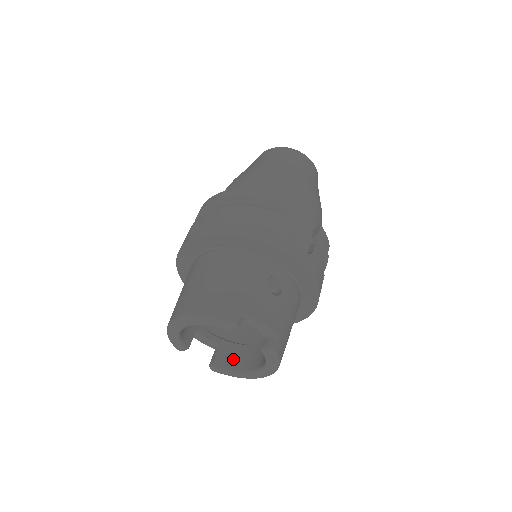
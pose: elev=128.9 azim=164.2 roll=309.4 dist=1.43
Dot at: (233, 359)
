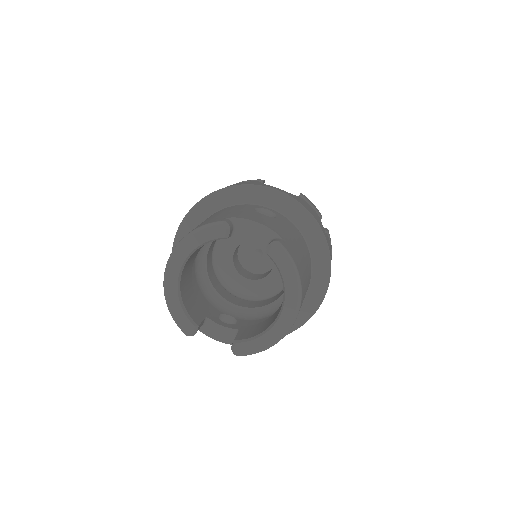
Dot at: (257, 330)
